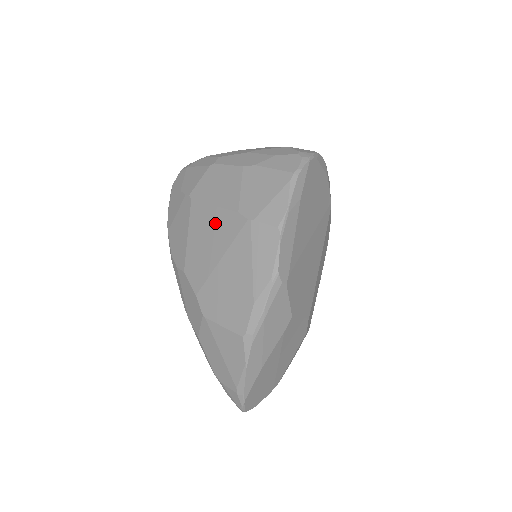
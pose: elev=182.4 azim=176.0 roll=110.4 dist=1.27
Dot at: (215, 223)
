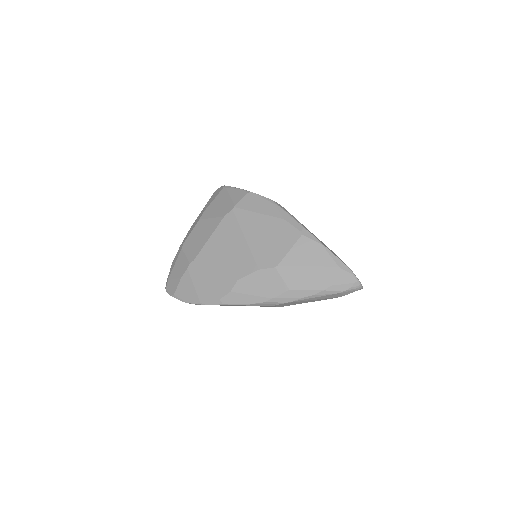
Dot at: (220, 239)
